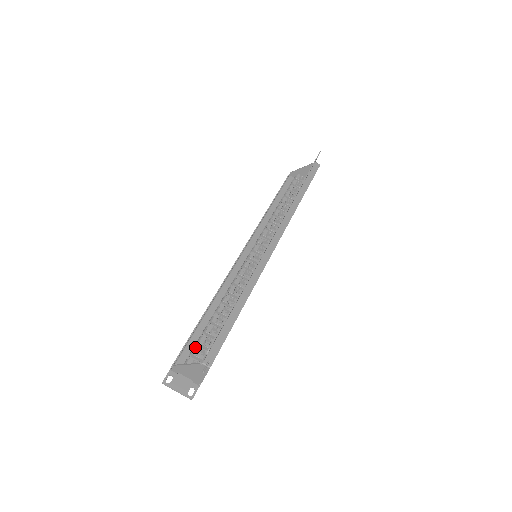
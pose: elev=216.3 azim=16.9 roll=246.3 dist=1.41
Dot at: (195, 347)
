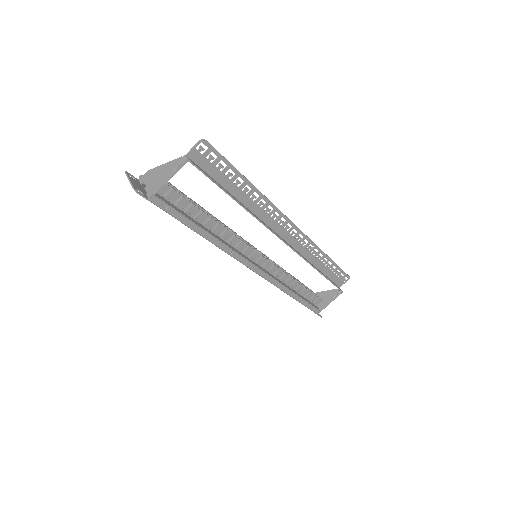
Dot at: occluded
